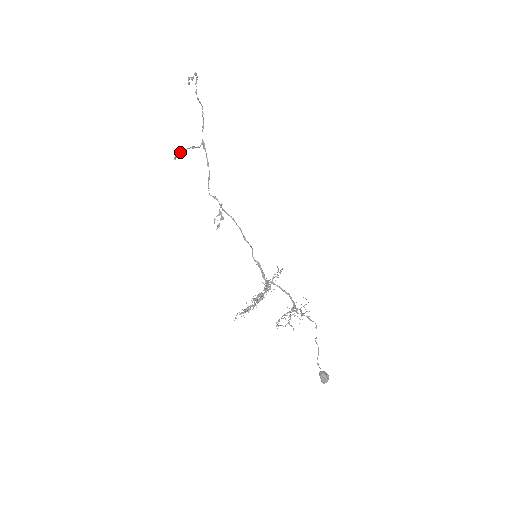
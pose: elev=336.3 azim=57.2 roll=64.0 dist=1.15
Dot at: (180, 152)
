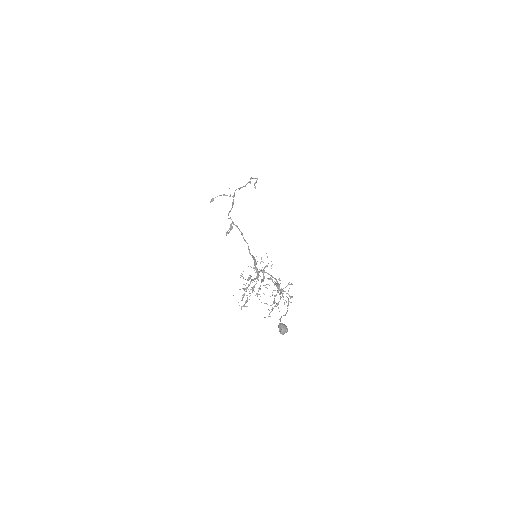
Dot at: occluded
